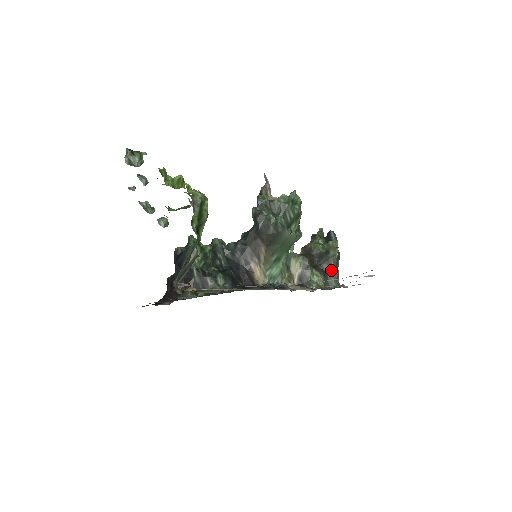
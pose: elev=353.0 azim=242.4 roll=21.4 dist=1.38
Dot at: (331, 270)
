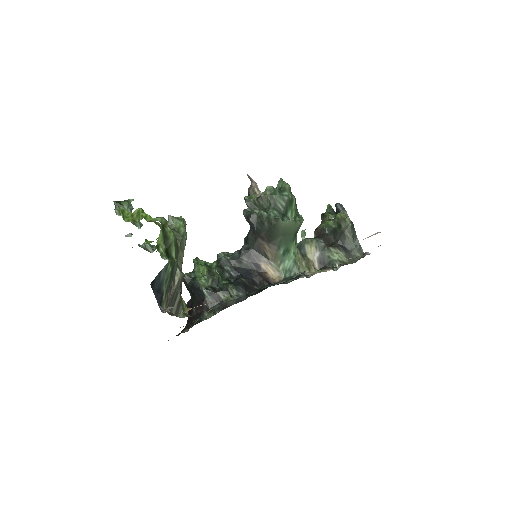
Dot at: (350, 242)
